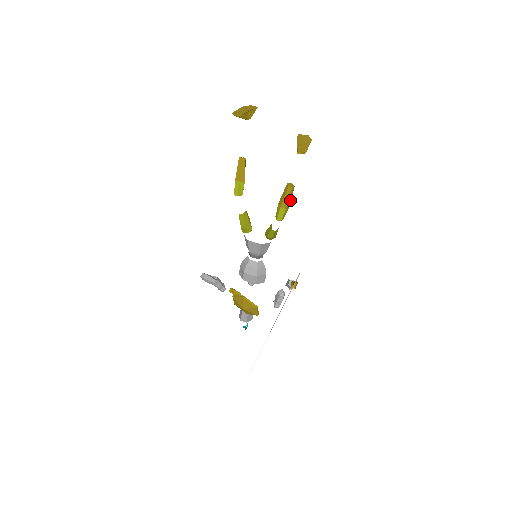
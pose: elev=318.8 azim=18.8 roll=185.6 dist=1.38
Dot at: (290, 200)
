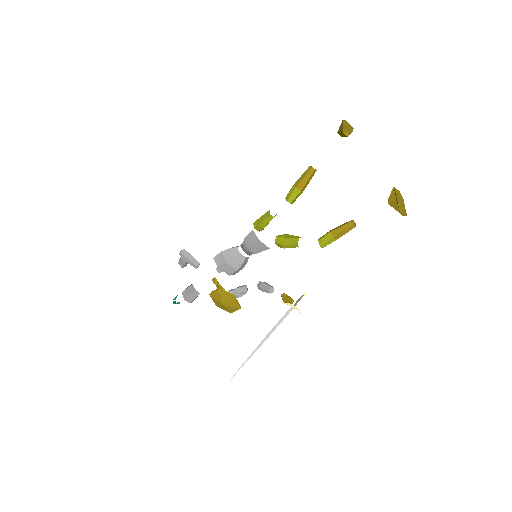
Dot at: (343, 234)
